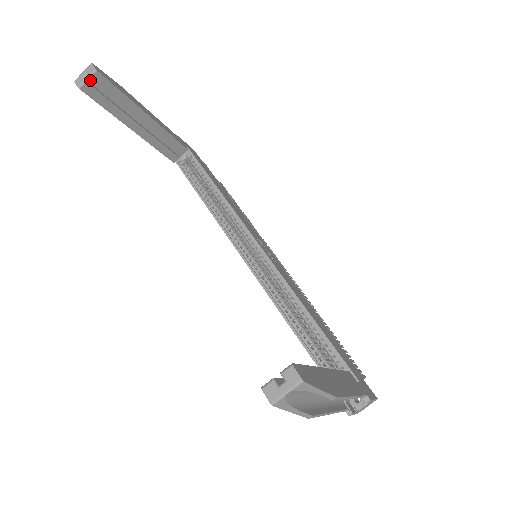
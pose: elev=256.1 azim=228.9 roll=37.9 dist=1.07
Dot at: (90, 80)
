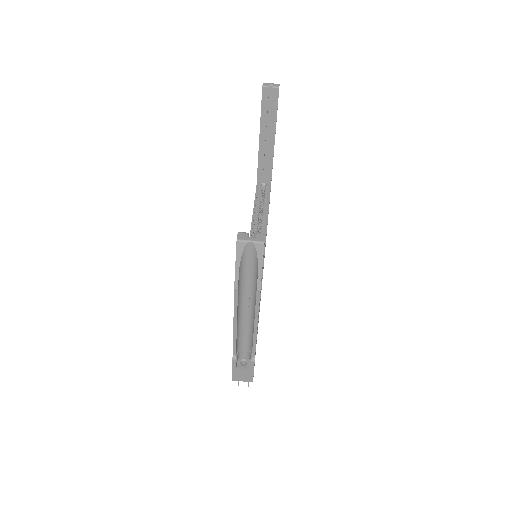
Dot at: (271, 89)
